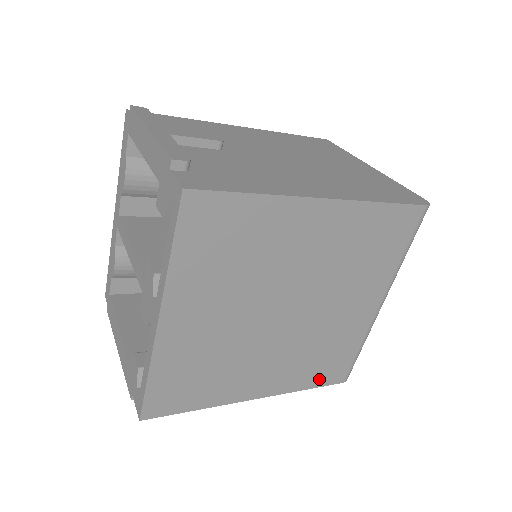
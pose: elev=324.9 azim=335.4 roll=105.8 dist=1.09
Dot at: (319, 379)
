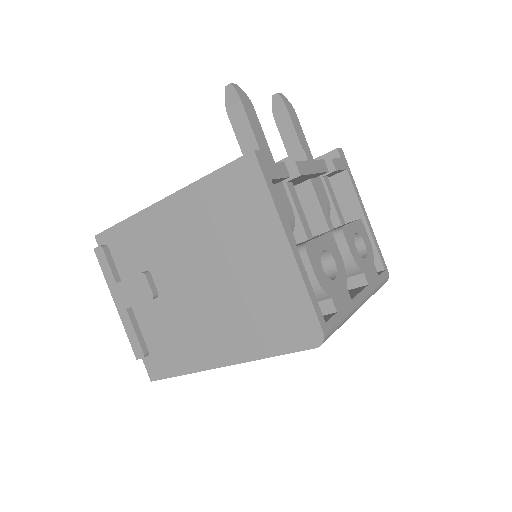
Dot at: occluded
